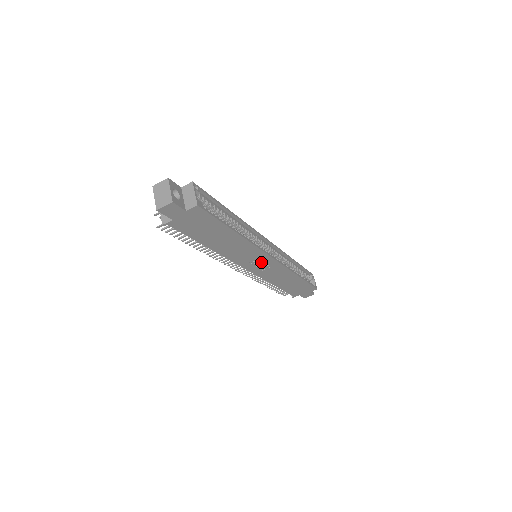
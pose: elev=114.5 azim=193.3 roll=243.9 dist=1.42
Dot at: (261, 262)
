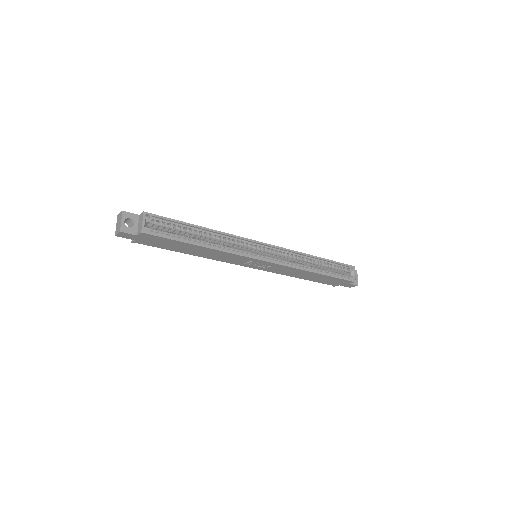
Dot at: (256, 263)
